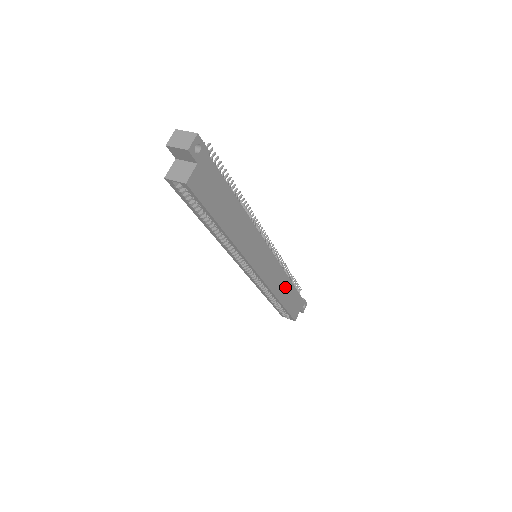
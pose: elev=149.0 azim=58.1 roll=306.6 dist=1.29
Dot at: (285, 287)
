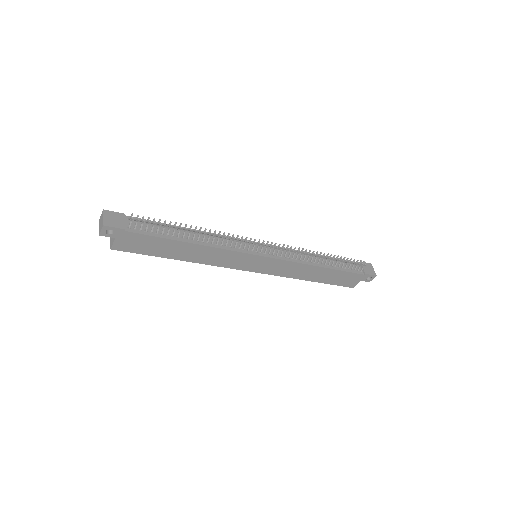
Dot at: (314, 272)
